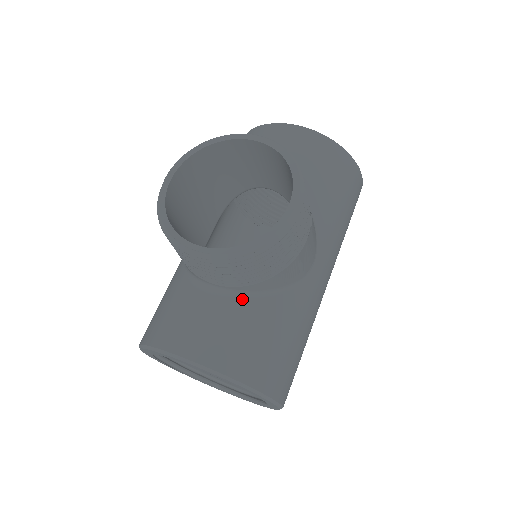
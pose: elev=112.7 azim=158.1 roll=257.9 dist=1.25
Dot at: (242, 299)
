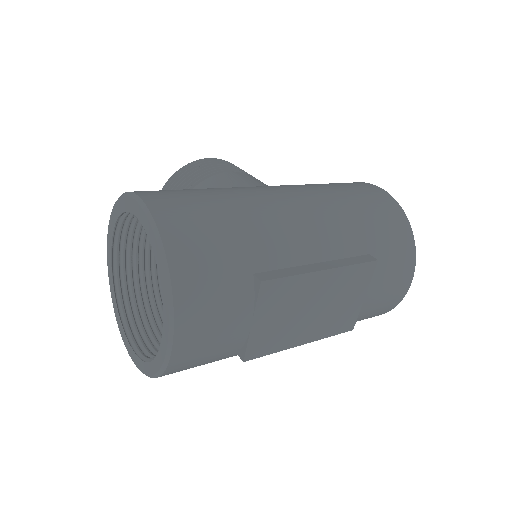
Dot at: occluded
